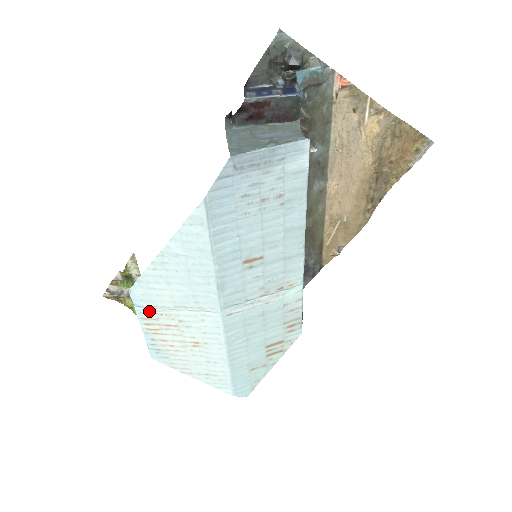
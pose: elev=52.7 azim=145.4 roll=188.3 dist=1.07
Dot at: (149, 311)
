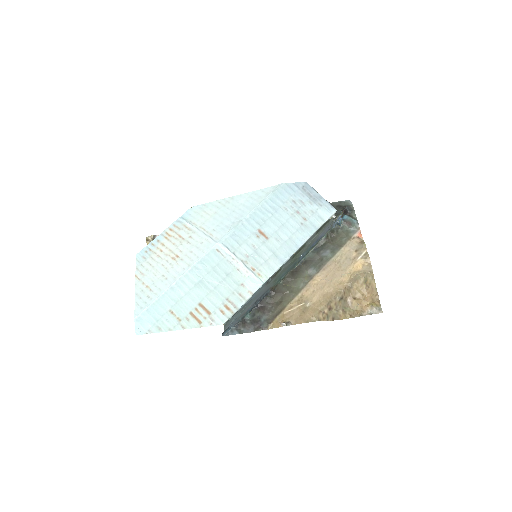
Dot at: (184, 223)
